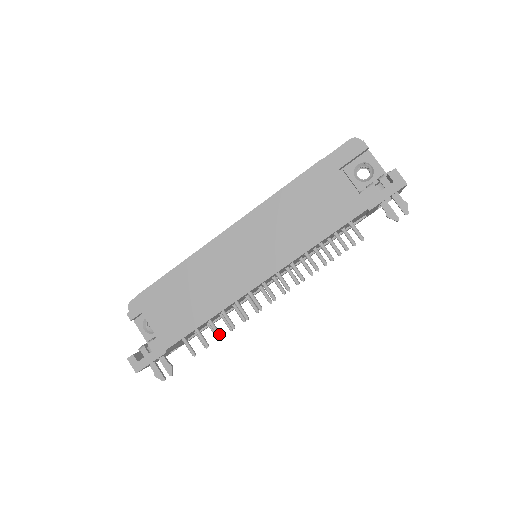
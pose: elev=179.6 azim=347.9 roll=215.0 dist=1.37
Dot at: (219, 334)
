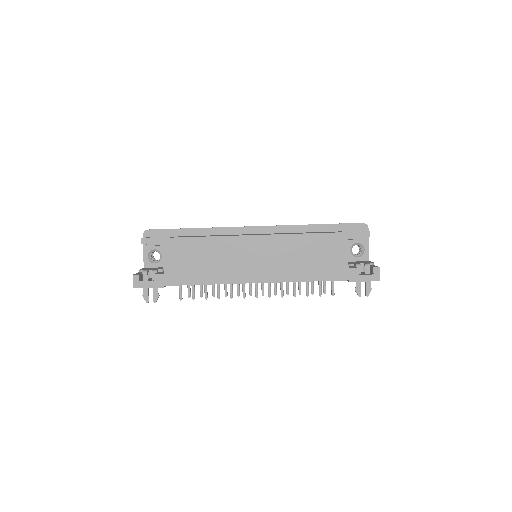
Dot at: (207, 296)
